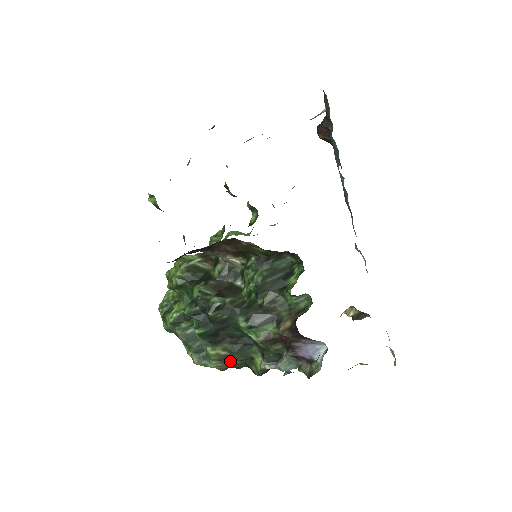
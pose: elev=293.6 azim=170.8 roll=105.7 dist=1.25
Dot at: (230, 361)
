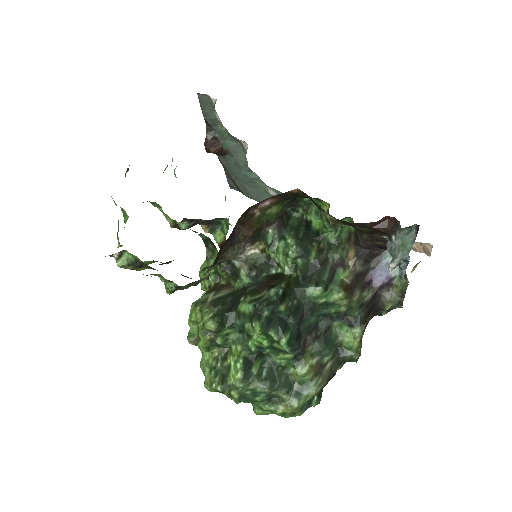
Dot at: (324, 368)
